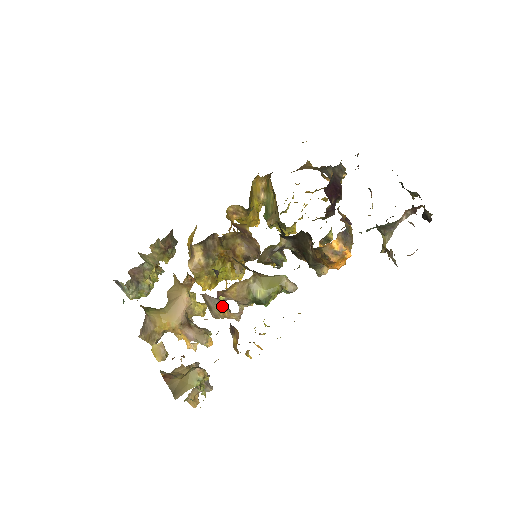
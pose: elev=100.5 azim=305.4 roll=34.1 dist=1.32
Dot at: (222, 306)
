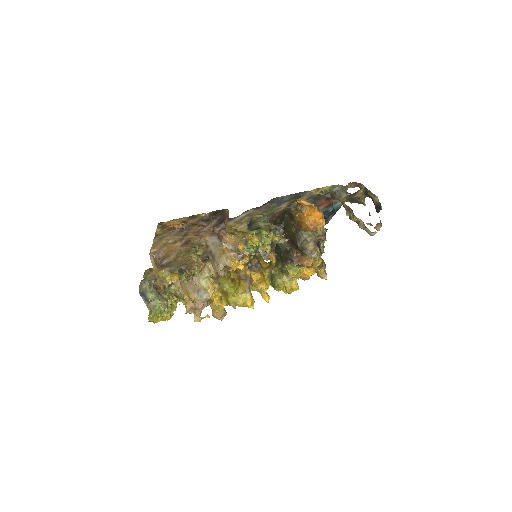
Dot at: (222, 245)
